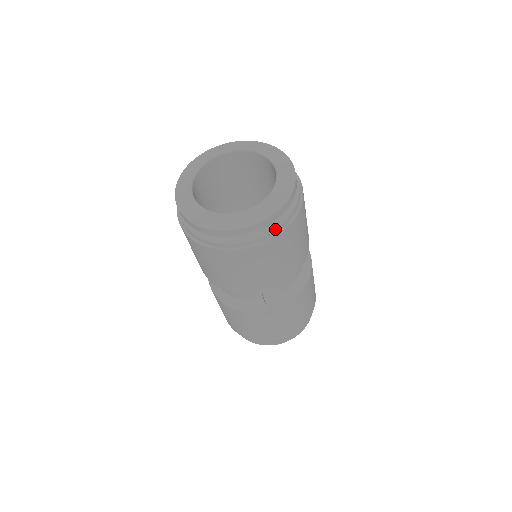
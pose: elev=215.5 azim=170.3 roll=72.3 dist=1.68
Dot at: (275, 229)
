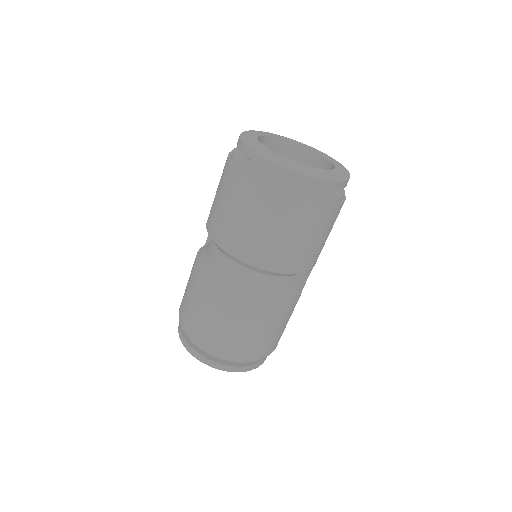
Dot at: (344, 193)
